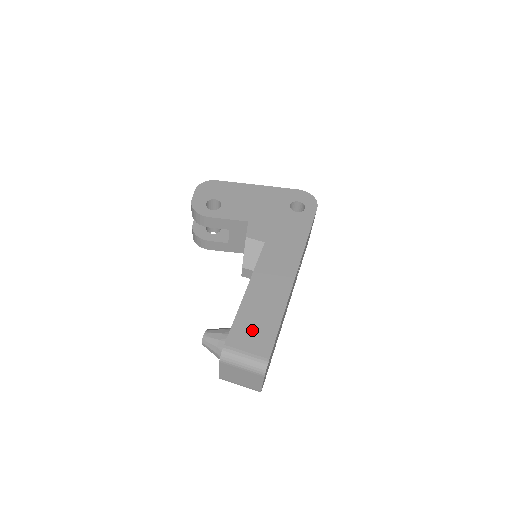
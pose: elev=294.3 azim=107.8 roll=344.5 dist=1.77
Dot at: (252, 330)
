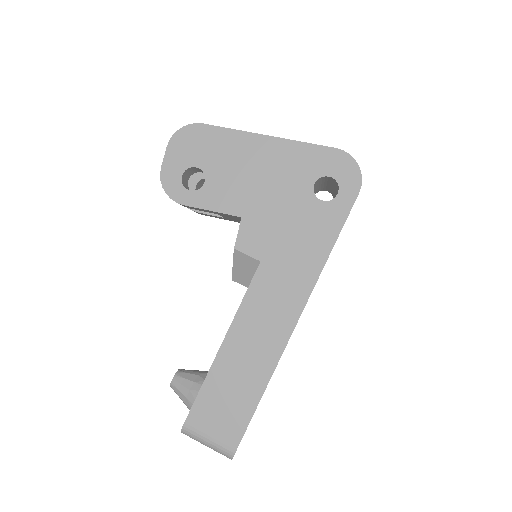
Dot at: (221, 407)
